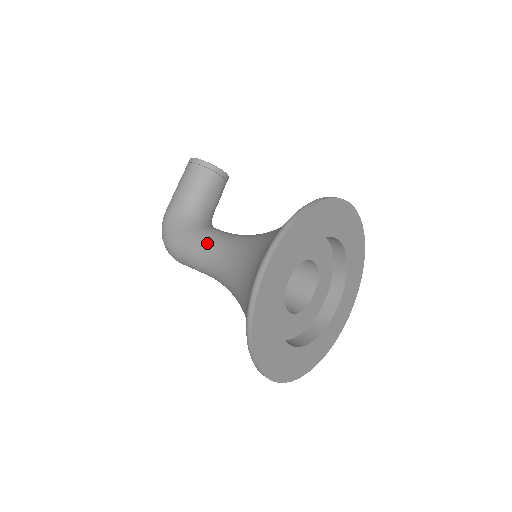
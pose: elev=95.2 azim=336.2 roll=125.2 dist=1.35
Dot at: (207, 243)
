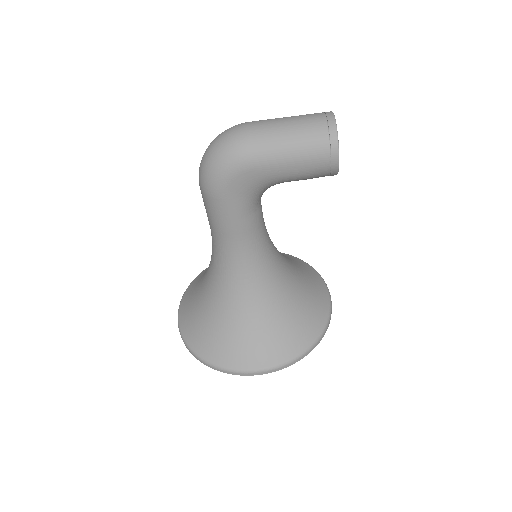
Dot at: (242, 240)
